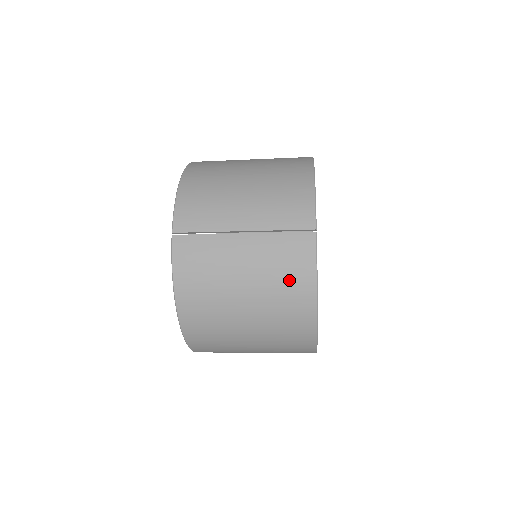
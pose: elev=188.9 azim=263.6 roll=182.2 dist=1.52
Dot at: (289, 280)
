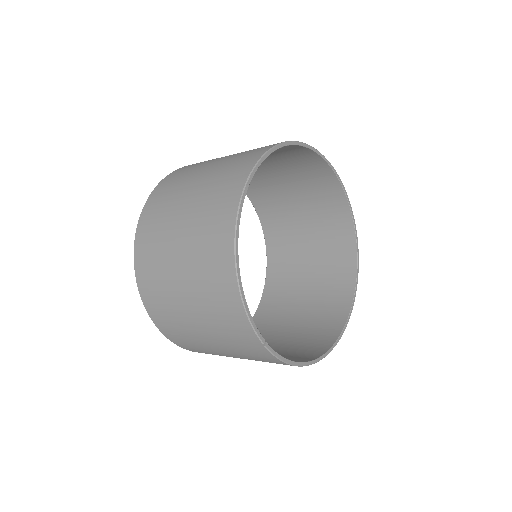
Dot at: occluded
